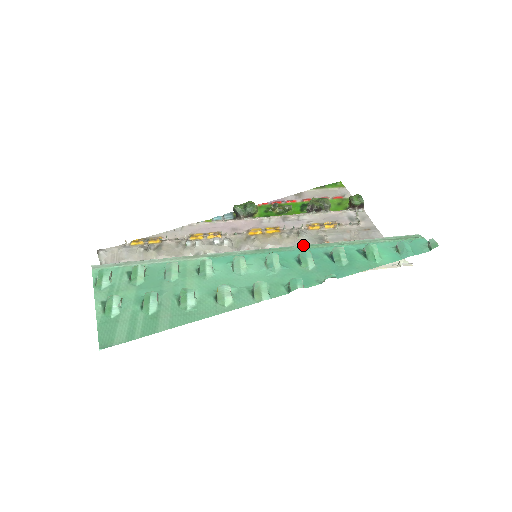
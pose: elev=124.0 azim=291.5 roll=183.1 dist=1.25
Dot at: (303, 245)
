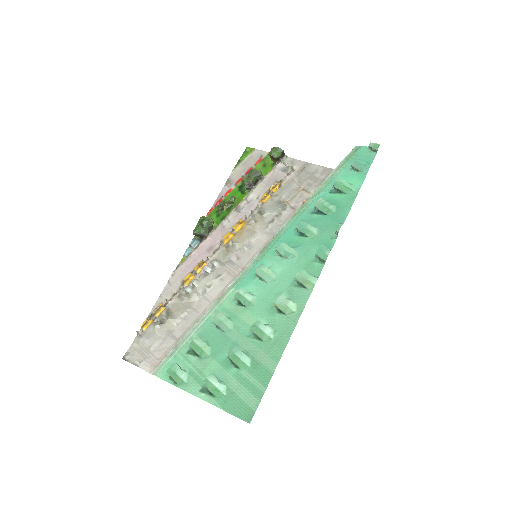
Dot at: (289, 220)
